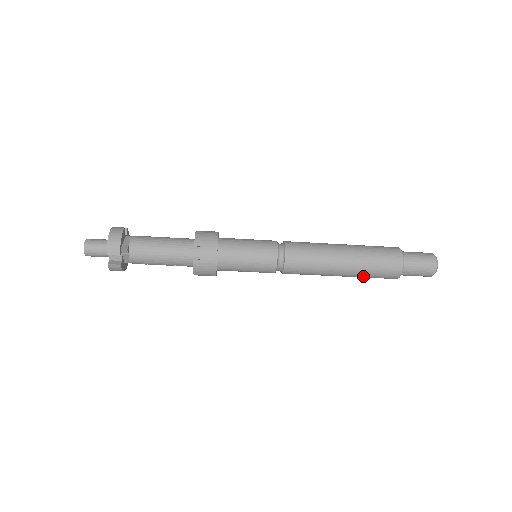
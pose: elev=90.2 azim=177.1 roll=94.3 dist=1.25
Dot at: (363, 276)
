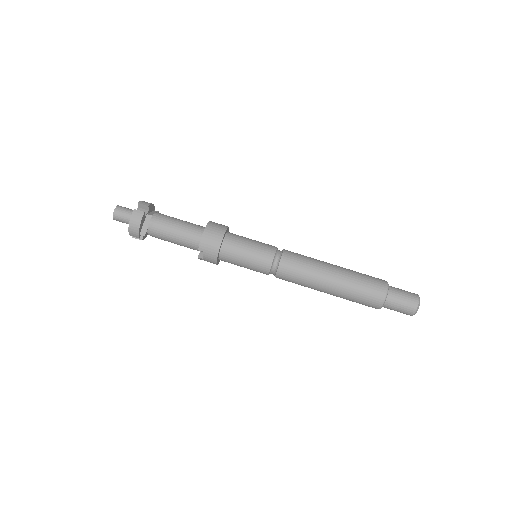
Dot at: occluded
